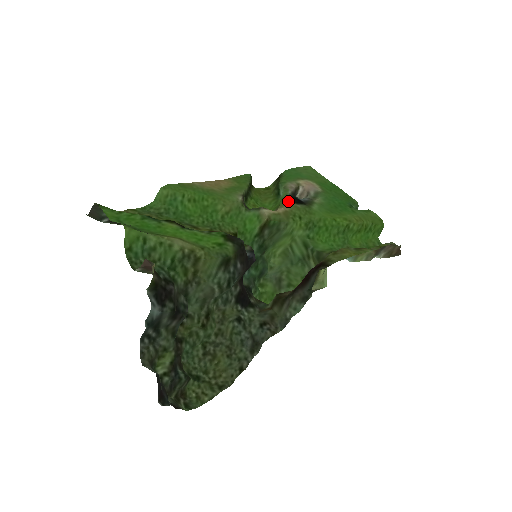
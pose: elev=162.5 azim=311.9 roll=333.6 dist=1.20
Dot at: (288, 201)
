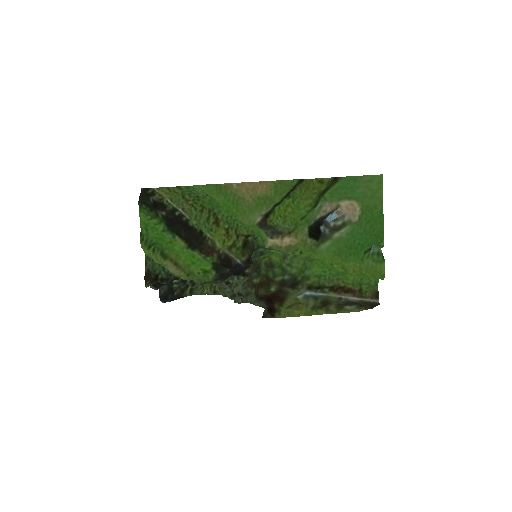
Dot at: (304, 231)
